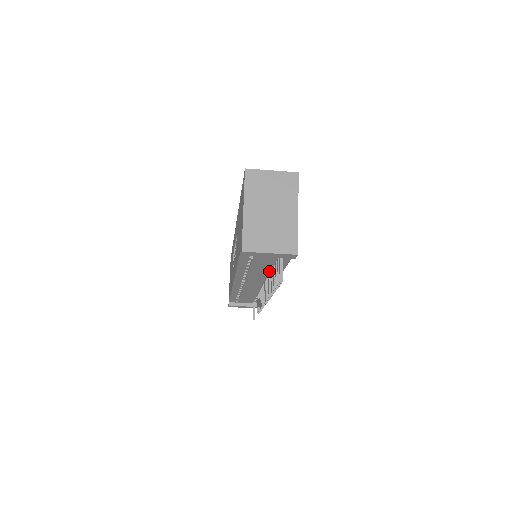
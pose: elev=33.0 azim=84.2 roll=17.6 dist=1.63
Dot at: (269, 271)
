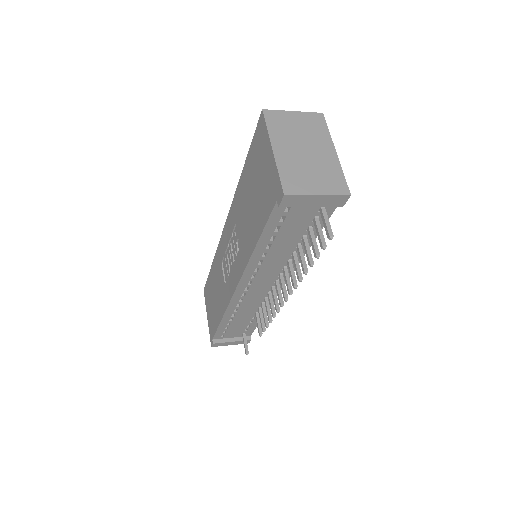
Dot at: (291, 253)
